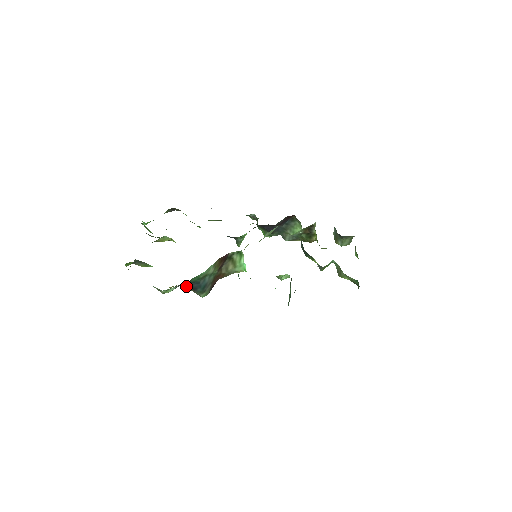
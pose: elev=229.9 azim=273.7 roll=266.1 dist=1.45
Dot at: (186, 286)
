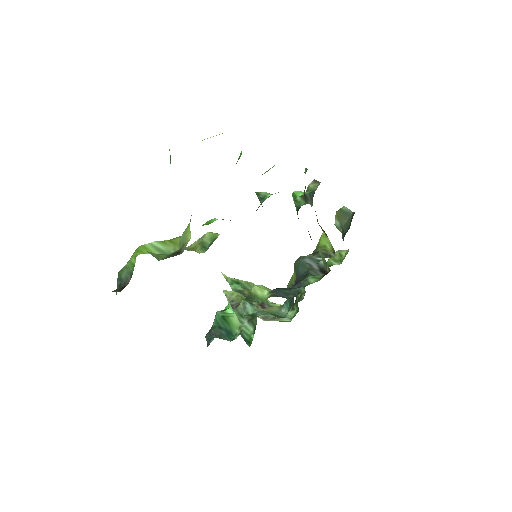
Dot at: occluded
